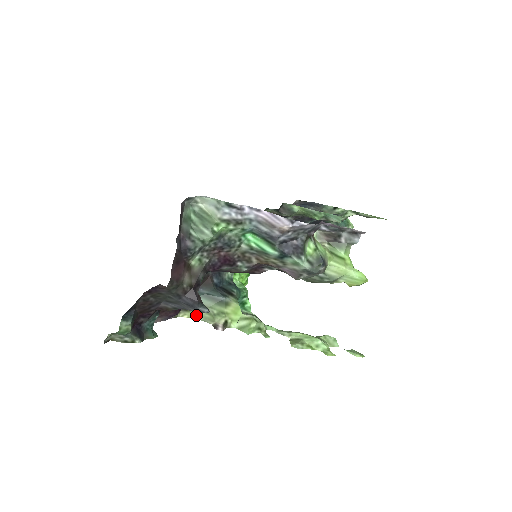
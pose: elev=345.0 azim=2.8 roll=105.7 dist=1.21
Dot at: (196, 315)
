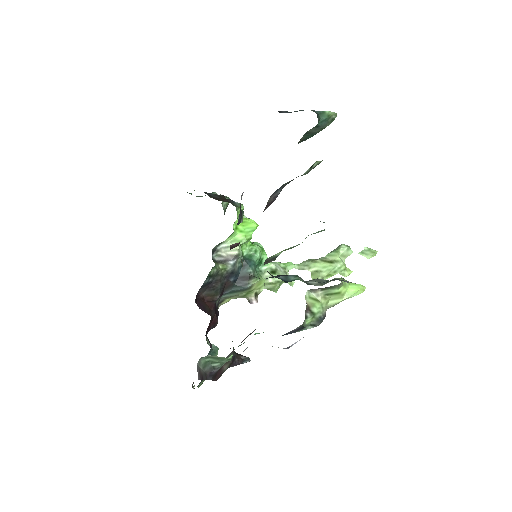
Dot at: occluded
